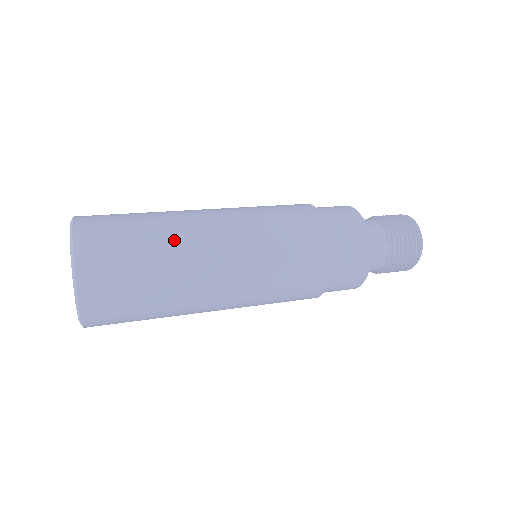
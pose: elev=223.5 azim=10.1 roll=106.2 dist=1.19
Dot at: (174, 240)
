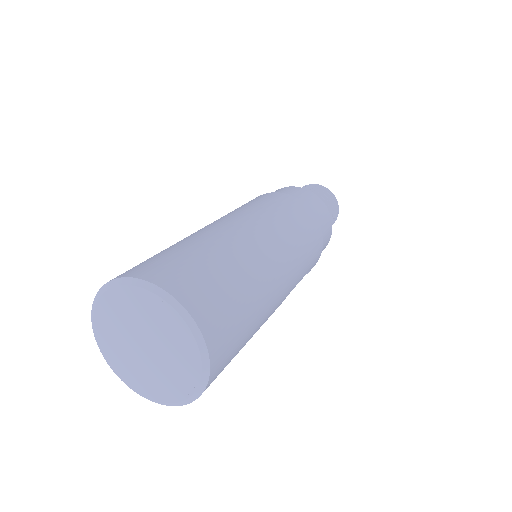
Dot at: (182, 240)
